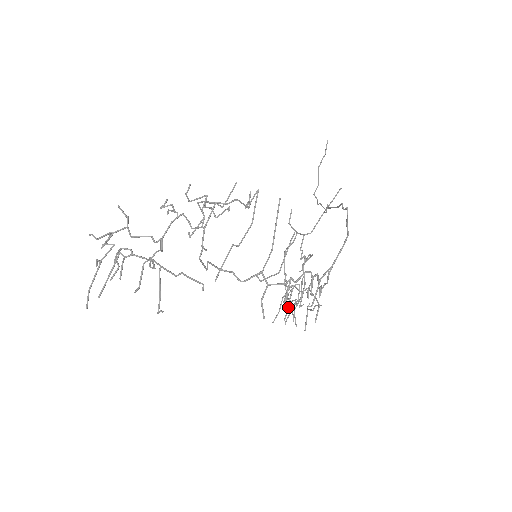
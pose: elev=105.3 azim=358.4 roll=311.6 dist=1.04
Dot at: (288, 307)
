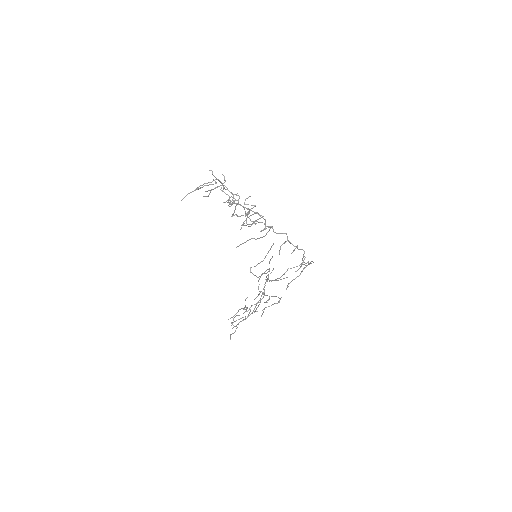
Dot at: occluded
